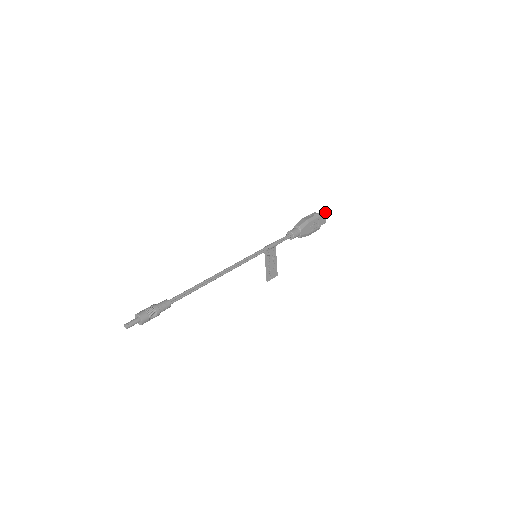
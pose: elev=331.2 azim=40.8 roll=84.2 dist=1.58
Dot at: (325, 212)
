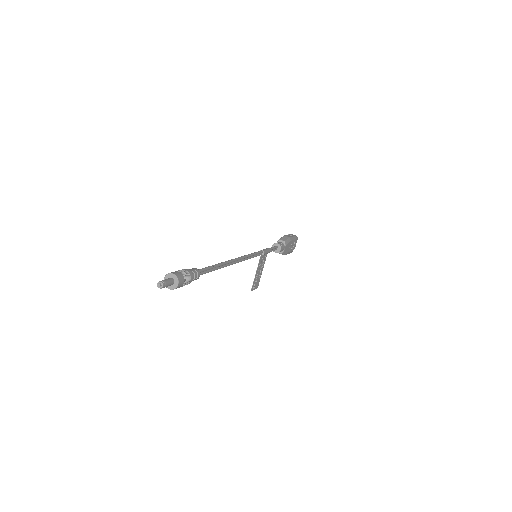
Dot at: occluded
